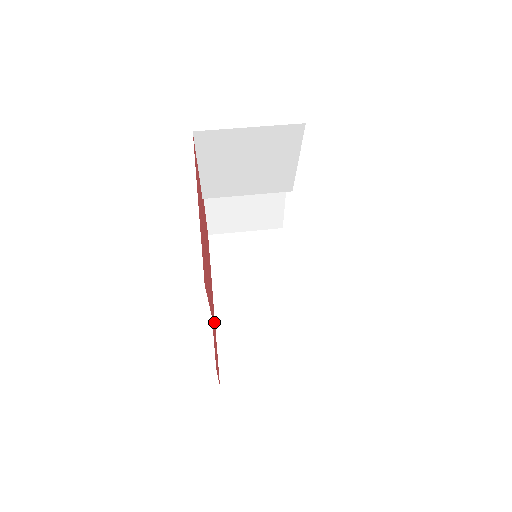
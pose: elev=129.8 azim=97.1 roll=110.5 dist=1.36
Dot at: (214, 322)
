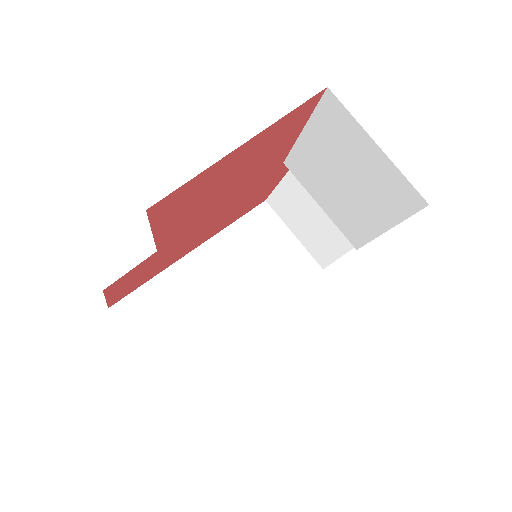
Dot at: (171, 260)
